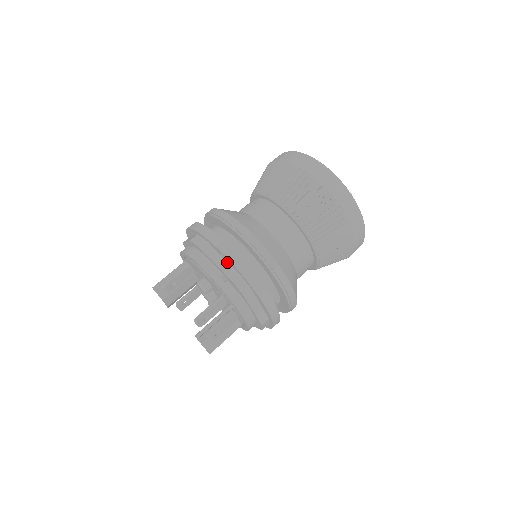
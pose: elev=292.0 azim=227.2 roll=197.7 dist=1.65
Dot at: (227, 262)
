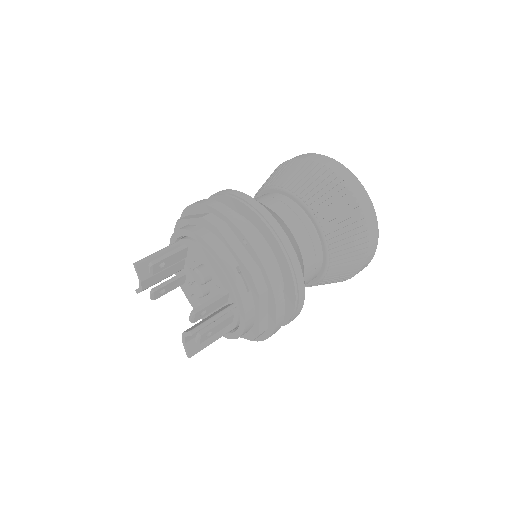
Dot at: (247, 252)
